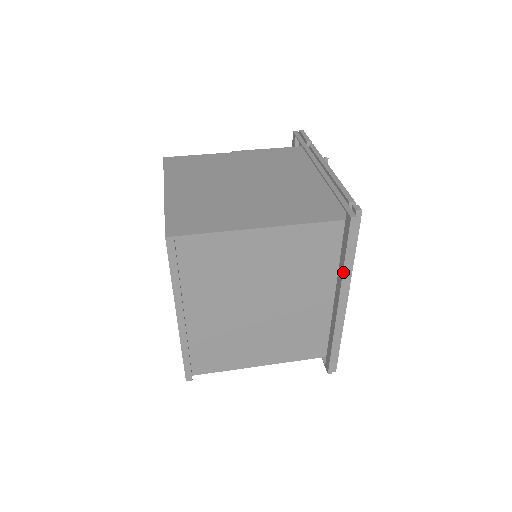
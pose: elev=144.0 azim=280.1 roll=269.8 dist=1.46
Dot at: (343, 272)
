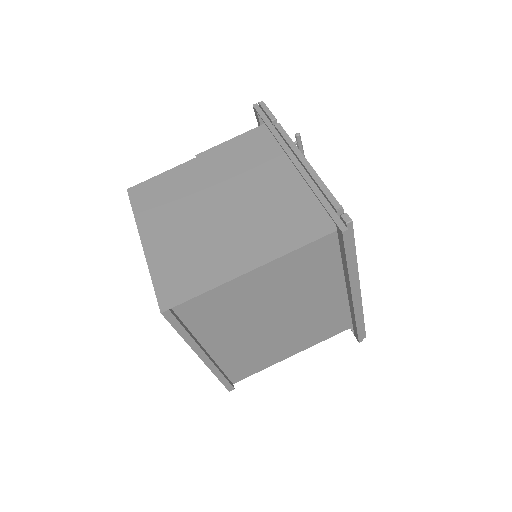
Dot at: (349, 273)
